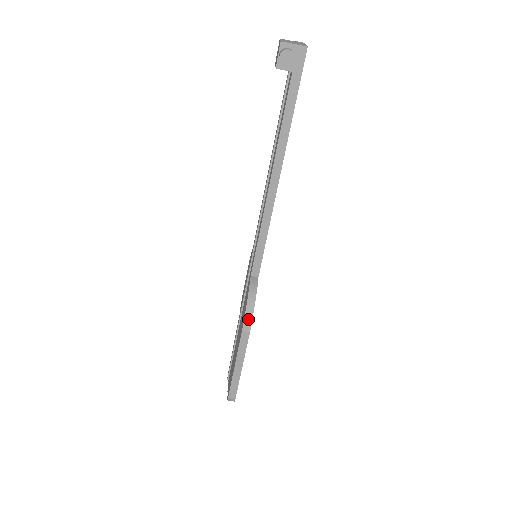
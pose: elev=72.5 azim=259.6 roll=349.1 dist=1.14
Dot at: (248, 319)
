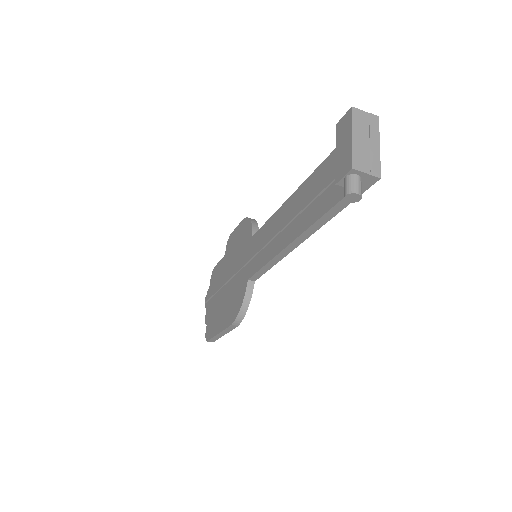
Dot at: (239, 319)
